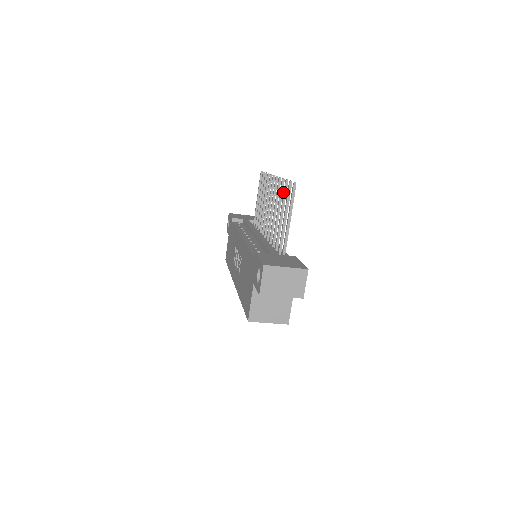
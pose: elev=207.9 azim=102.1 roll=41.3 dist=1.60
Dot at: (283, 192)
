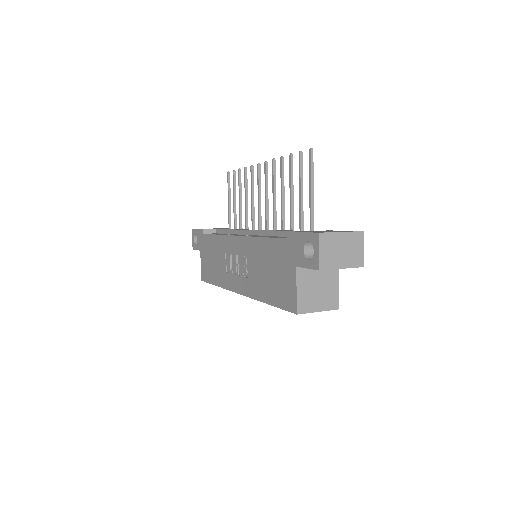
Dot at: (289, 169)
